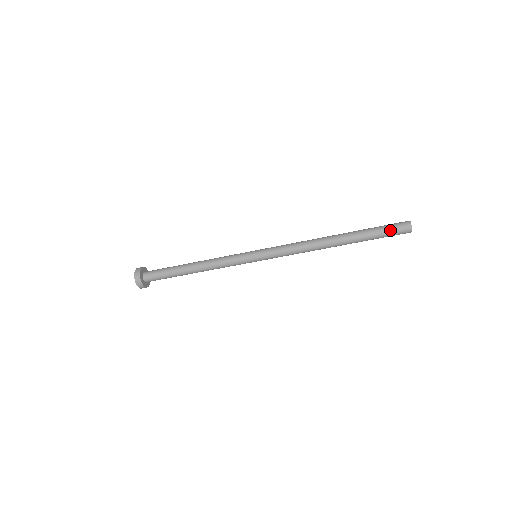
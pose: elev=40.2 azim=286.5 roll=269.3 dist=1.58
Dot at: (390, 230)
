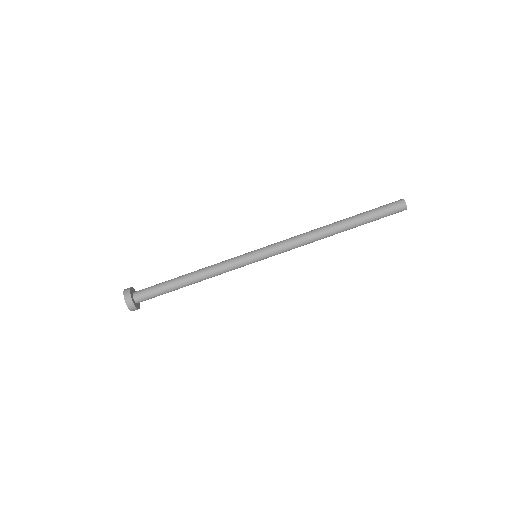
Dot at: (386, 208)
